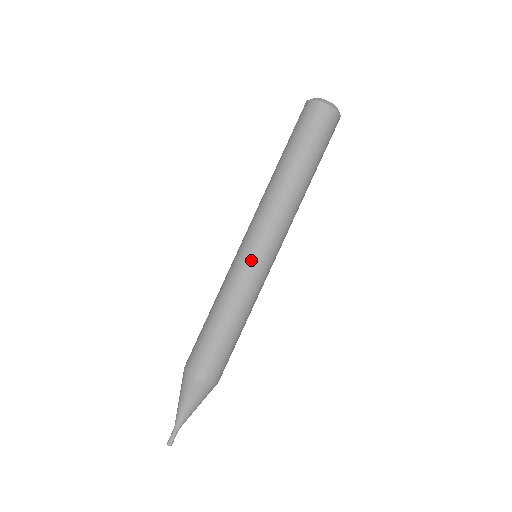
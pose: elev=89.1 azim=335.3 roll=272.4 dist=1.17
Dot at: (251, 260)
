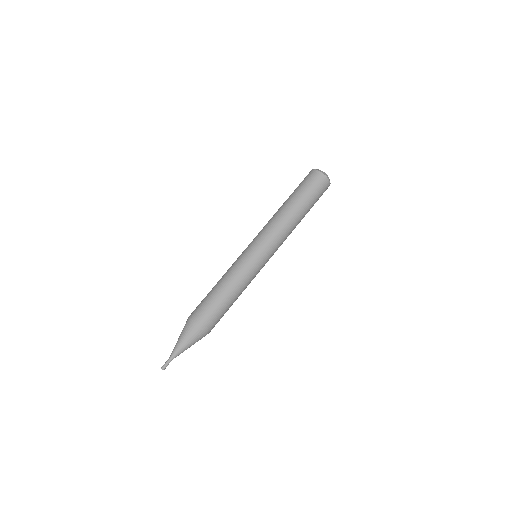
Dot at: (246, 251)
